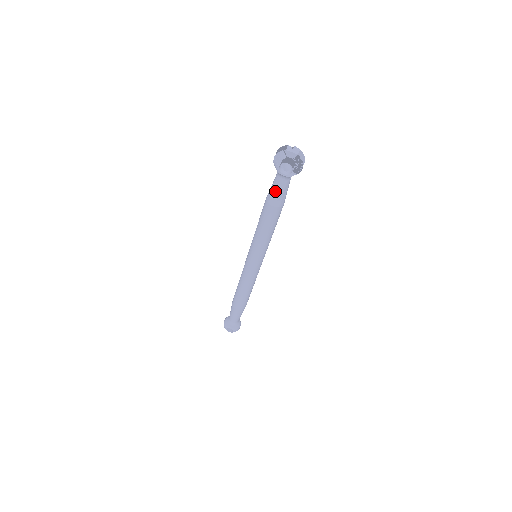
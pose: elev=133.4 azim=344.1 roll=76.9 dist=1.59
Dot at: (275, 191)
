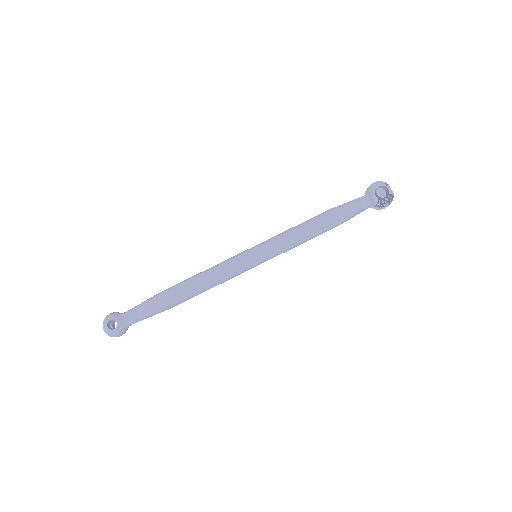
Dot at: (350, 205)
